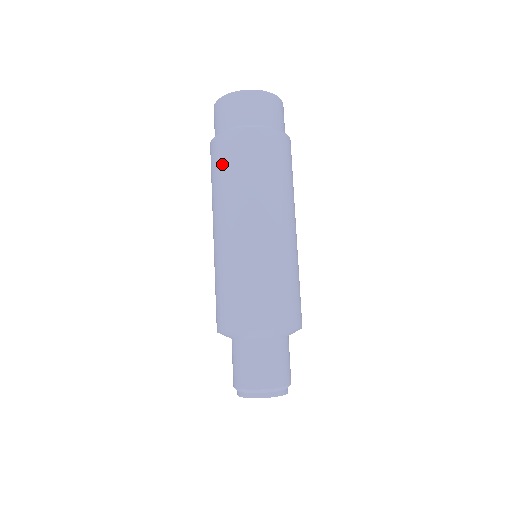
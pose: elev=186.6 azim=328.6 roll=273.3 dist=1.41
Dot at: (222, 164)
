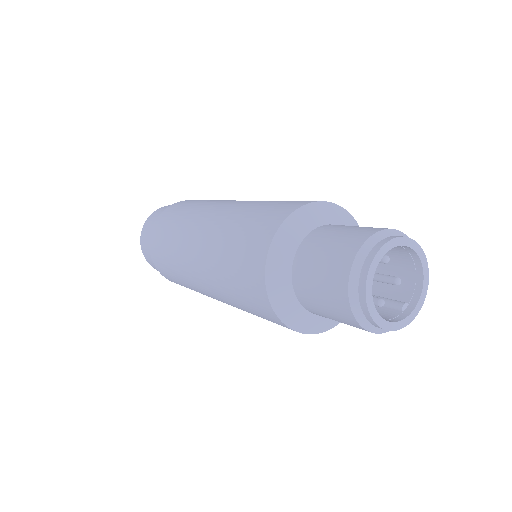
Dot at: (171, 217)
